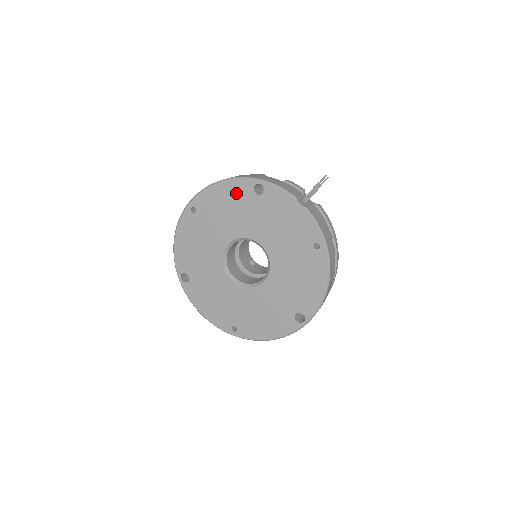
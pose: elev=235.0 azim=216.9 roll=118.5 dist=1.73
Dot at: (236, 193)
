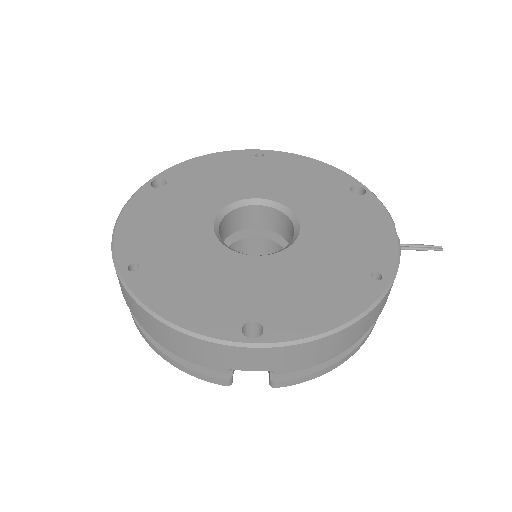
Dot at: (327, 176)
